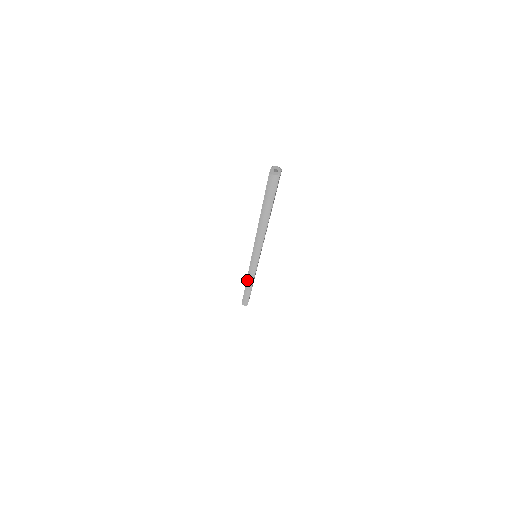
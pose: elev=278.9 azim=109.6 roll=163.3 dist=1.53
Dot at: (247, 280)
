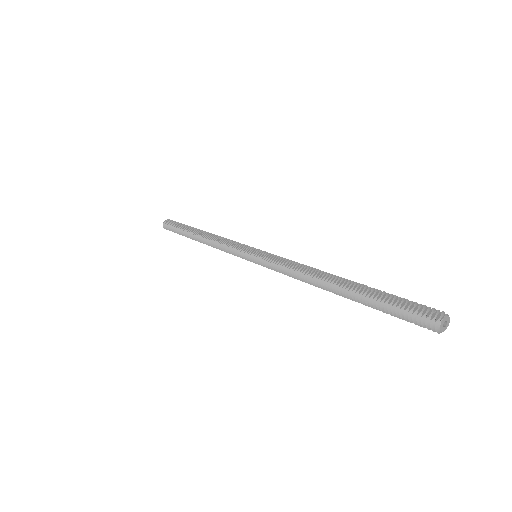
Dot at: (208, 241)
